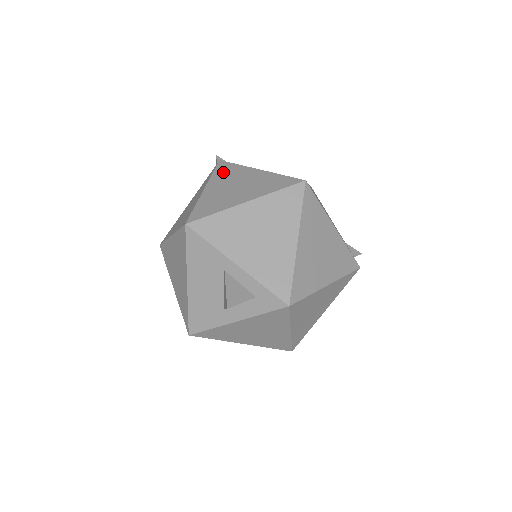
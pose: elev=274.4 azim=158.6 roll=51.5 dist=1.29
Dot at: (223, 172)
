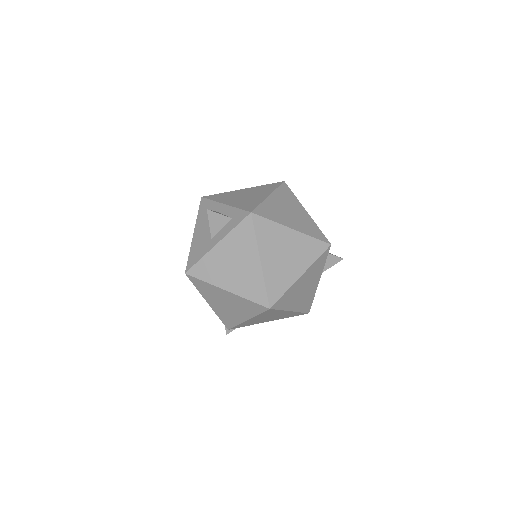
Dot at: occluded
